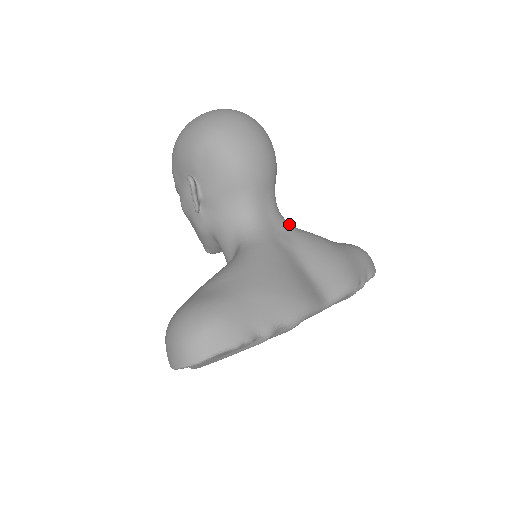
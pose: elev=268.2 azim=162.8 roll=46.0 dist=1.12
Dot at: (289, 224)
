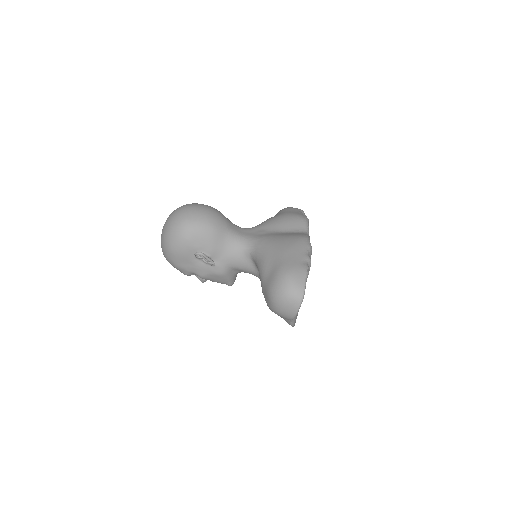
Dot at: (252, 228)
